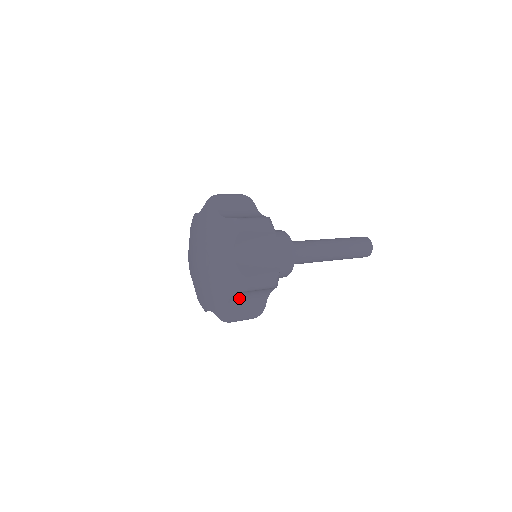
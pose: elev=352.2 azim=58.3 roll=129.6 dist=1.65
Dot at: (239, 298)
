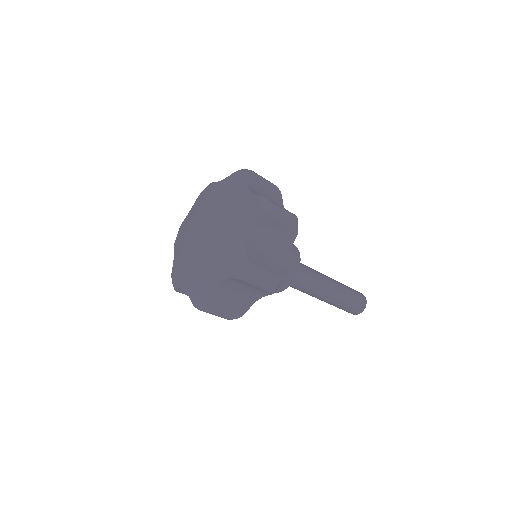
Dot at: (227, 287)
